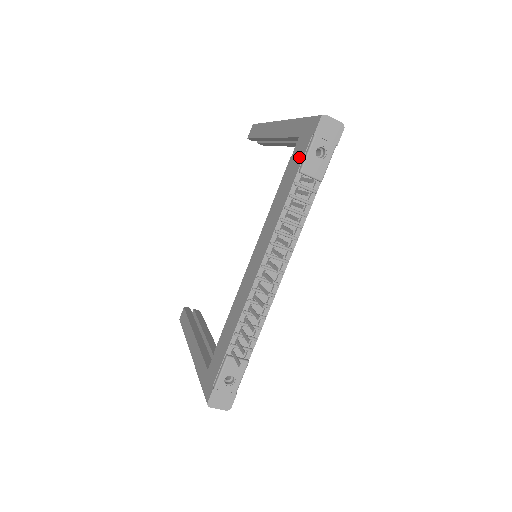
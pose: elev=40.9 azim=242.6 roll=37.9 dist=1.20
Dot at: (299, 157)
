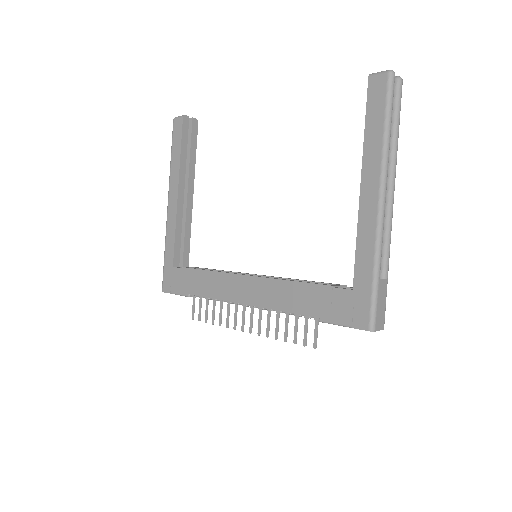
Dot at: (331, 311)
